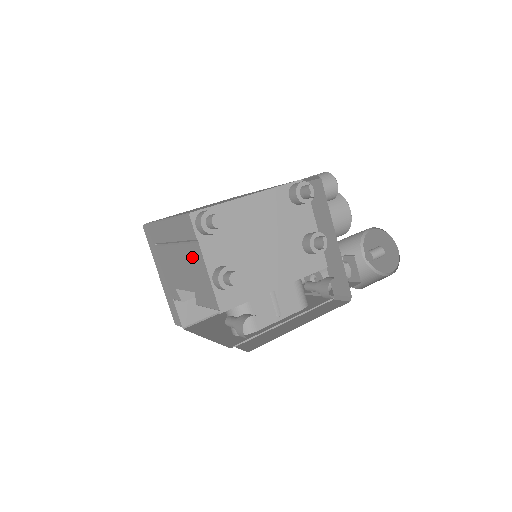
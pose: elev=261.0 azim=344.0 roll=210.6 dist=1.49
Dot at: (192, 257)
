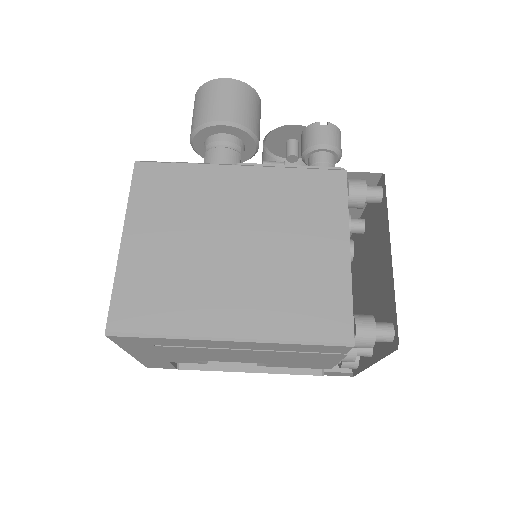
Dot at: (307, 357)
